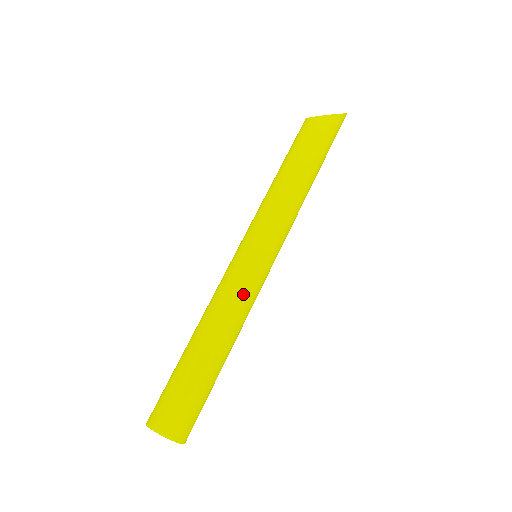
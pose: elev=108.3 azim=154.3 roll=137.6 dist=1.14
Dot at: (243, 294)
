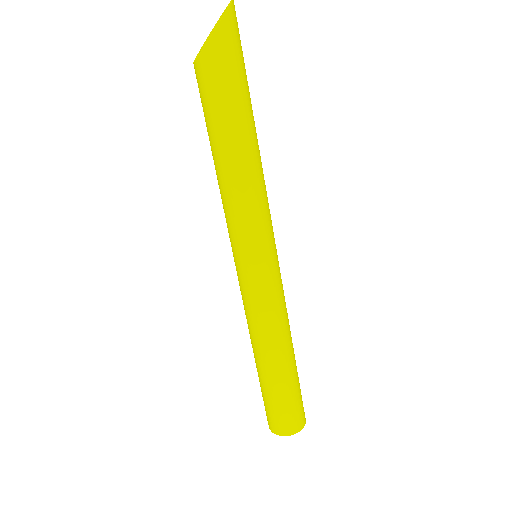
Dot at: (262, 310)
